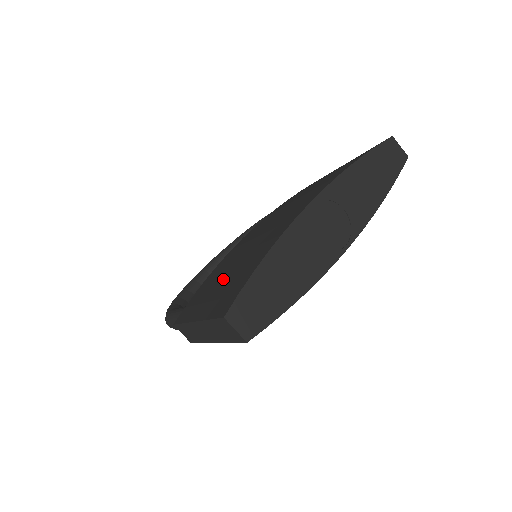
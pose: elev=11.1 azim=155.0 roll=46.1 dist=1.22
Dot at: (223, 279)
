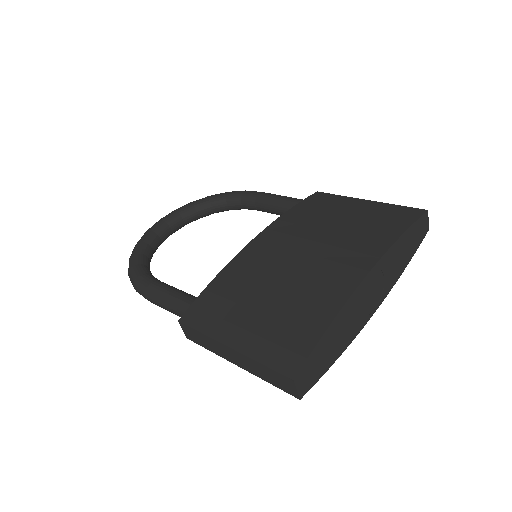
Dot at: (260, 307)
